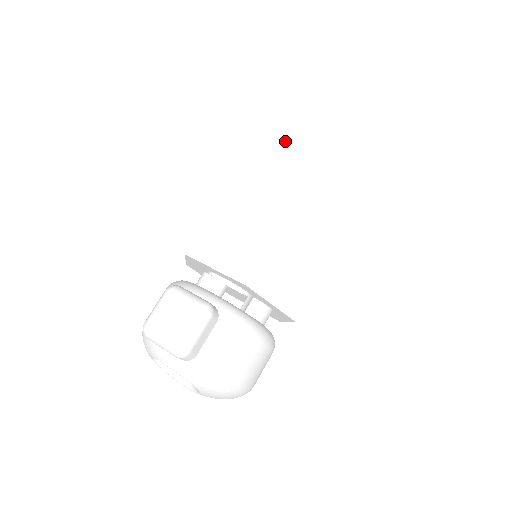
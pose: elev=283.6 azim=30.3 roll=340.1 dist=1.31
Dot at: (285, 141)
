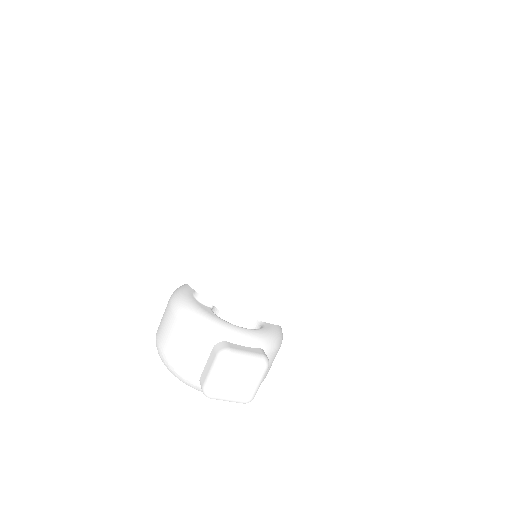
Dot at: (317, 166)
